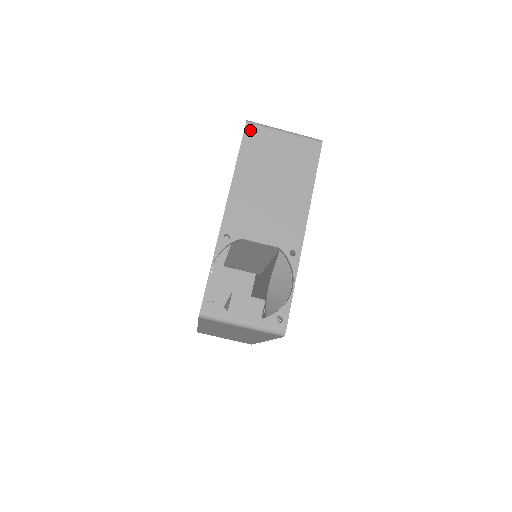
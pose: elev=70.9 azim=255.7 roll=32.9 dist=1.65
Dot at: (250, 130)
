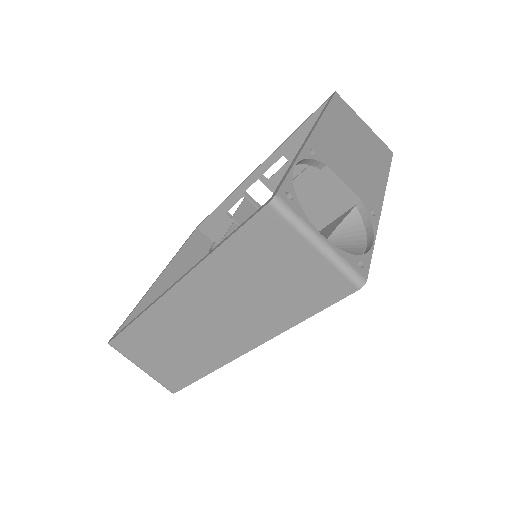
Dot at: (339, 98)
